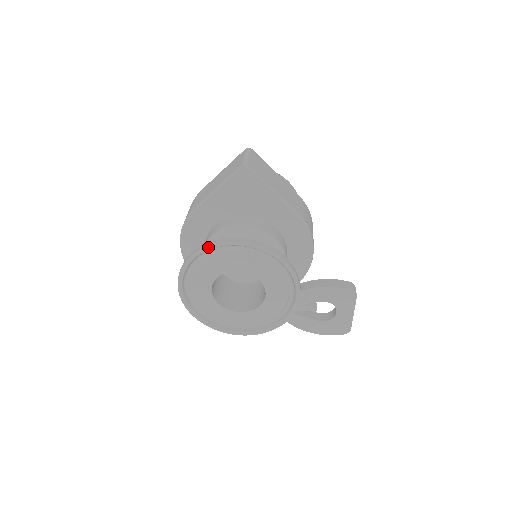
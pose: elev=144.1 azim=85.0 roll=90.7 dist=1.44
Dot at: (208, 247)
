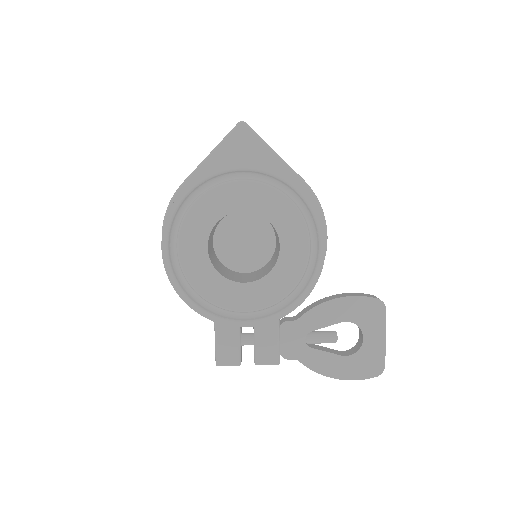
Dot at: (205, 175)
